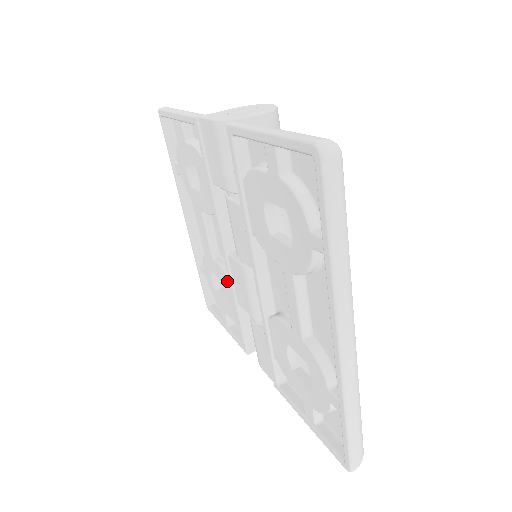
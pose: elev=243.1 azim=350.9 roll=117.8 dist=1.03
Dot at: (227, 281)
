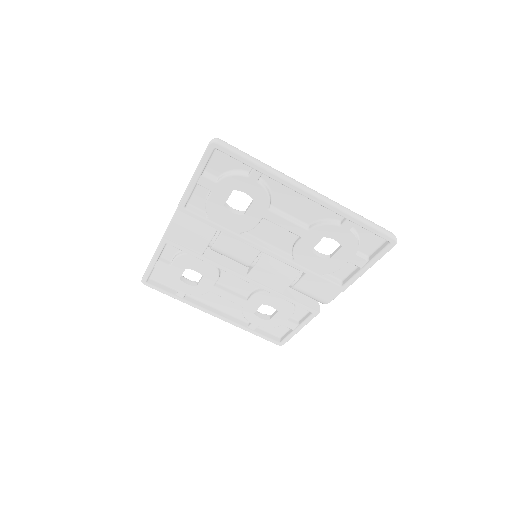
Dot at: (264, 295)
